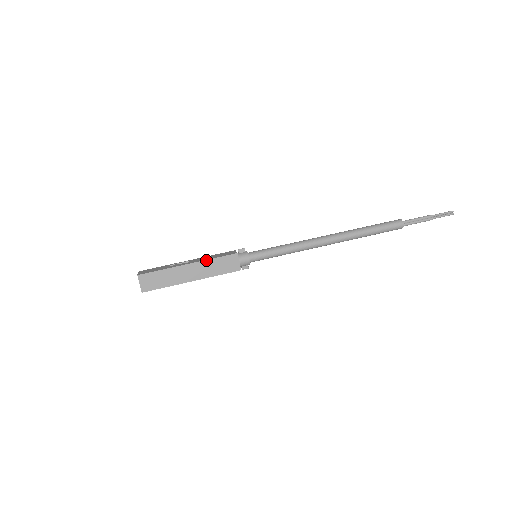
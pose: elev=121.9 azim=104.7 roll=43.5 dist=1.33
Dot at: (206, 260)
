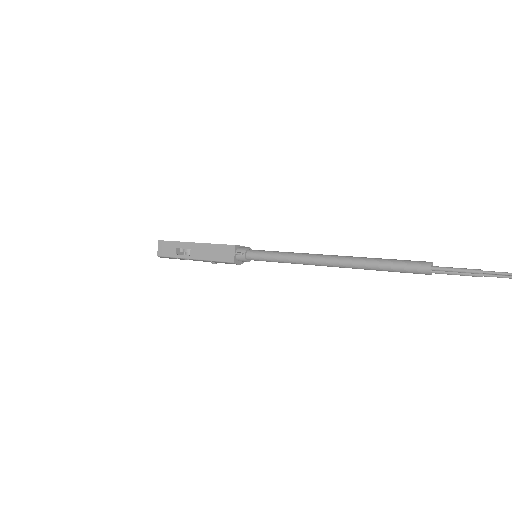
Dot at: occluded
